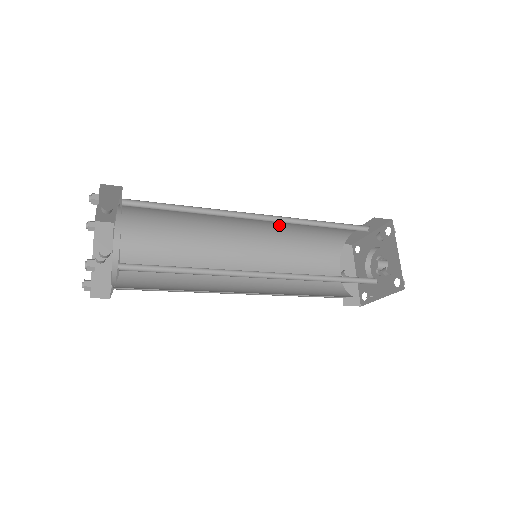
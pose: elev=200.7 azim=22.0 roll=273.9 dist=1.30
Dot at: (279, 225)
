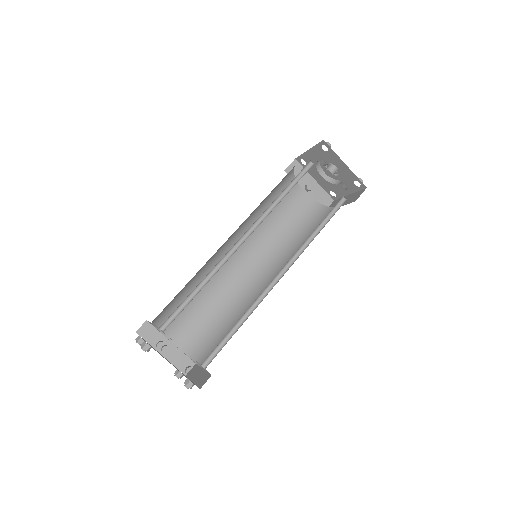
Dot at: occluded
